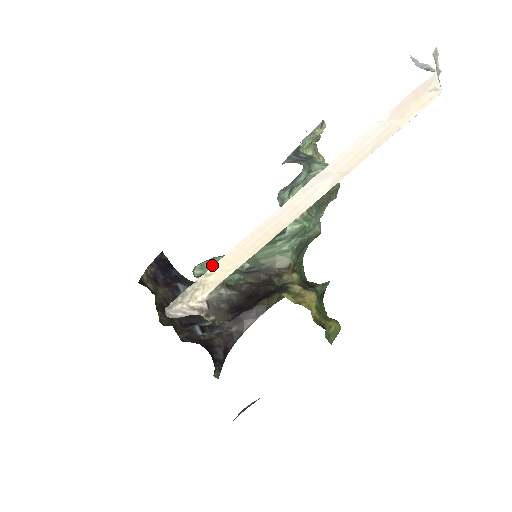
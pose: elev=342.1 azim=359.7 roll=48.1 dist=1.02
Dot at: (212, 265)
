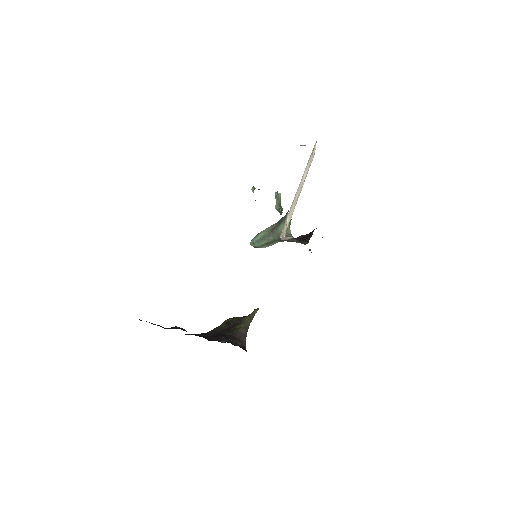
Dot at: (257, 241)
